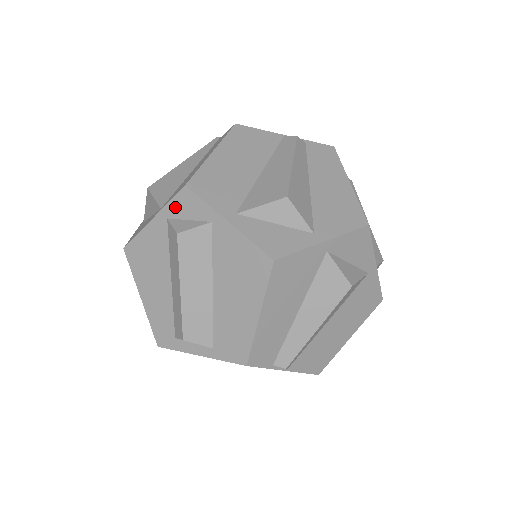
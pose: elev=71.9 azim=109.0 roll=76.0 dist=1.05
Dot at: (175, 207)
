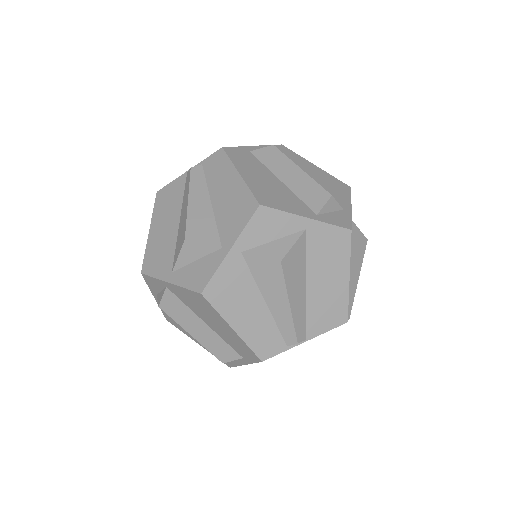
Dot at: (151, 287)
